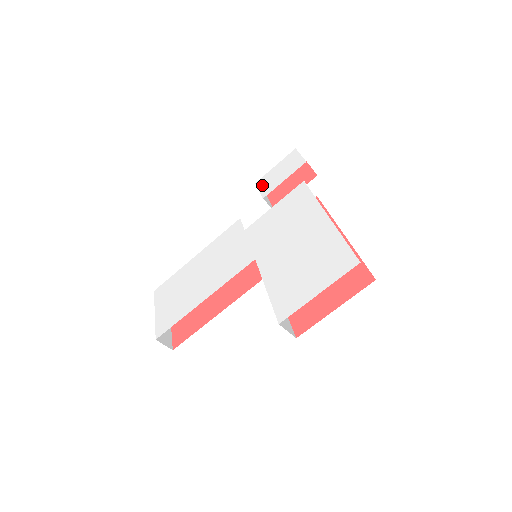
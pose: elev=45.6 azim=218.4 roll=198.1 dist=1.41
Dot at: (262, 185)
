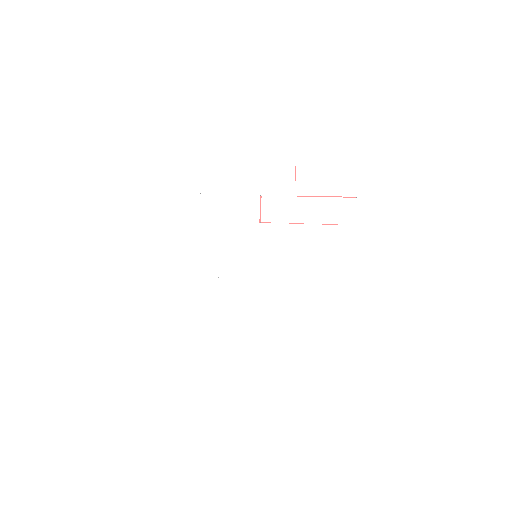
Dot at: (303, 170)
